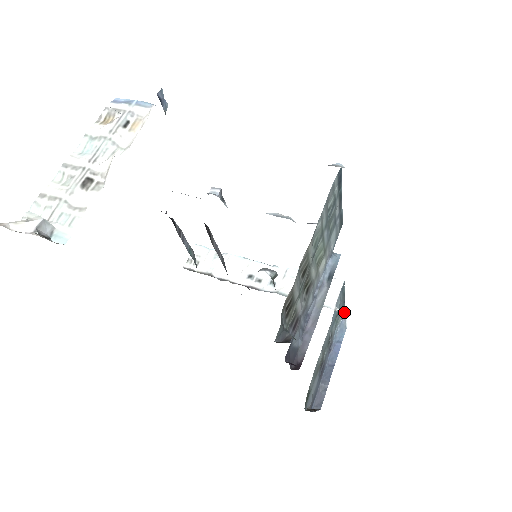
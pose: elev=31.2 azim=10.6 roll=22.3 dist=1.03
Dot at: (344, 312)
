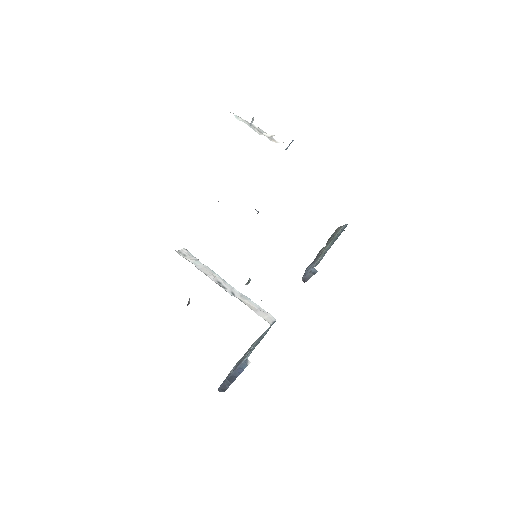
Dot at: occluded
